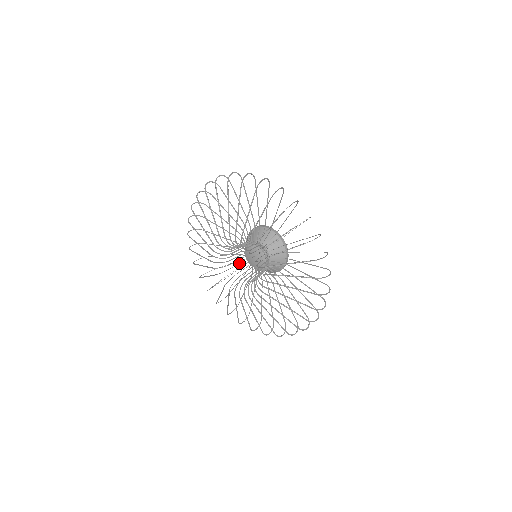
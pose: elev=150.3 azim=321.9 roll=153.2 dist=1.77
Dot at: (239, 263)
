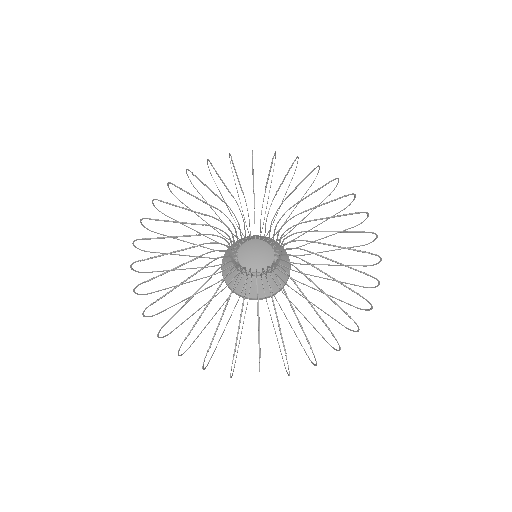
Dot at: occluded
